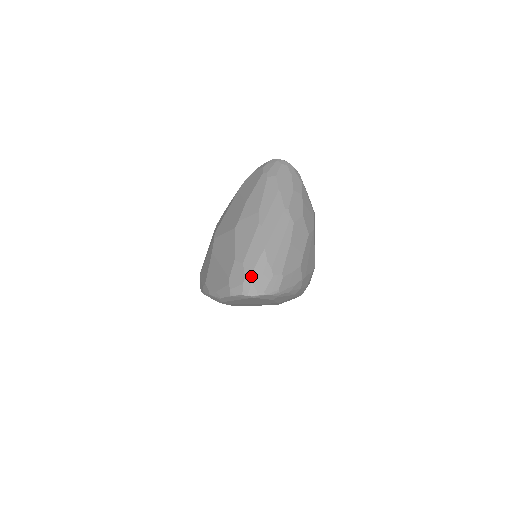
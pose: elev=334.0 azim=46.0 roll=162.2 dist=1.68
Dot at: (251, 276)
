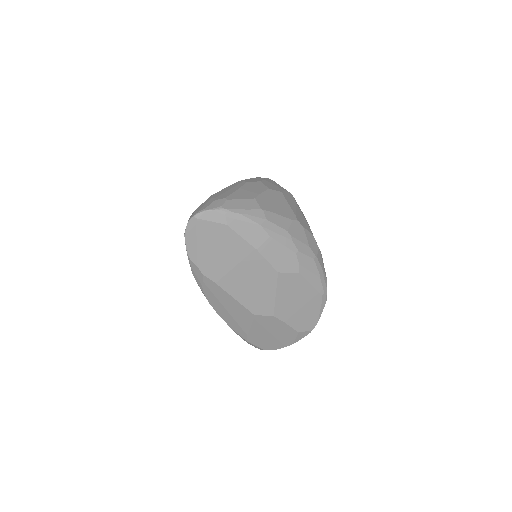
Dot at: (196, 209)
